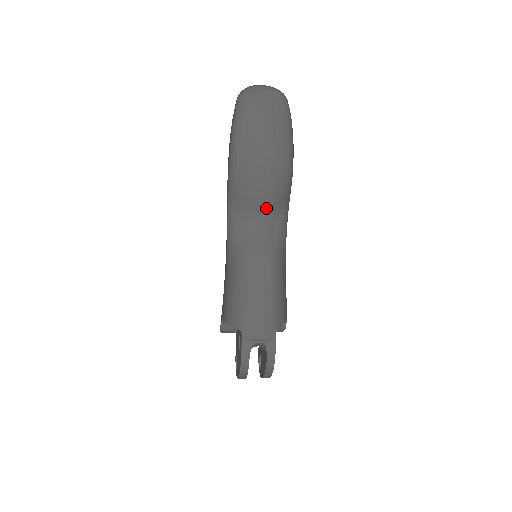
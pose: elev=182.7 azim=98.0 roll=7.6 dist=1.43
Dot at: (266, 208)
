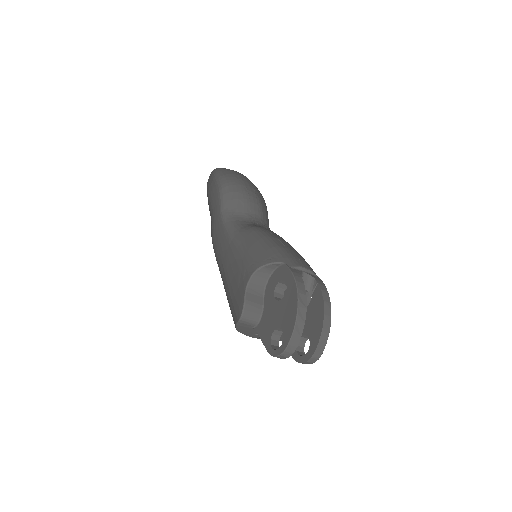
Dot at: (258, 214)
